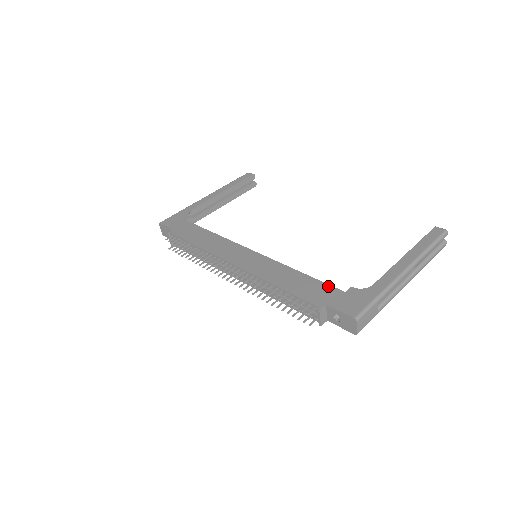
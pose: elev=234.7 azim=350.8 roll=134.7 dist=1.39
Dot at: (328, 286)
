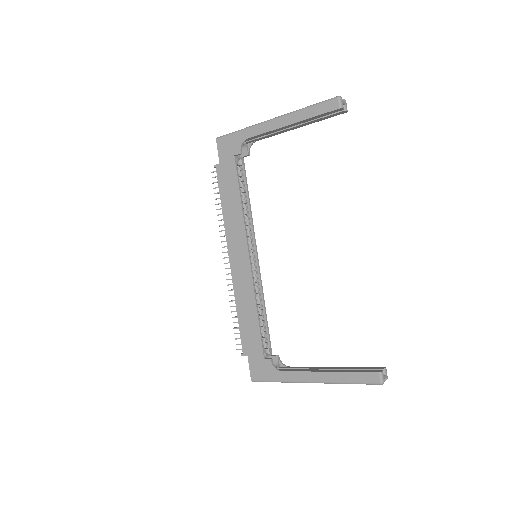
Dot at: (260, 344)
